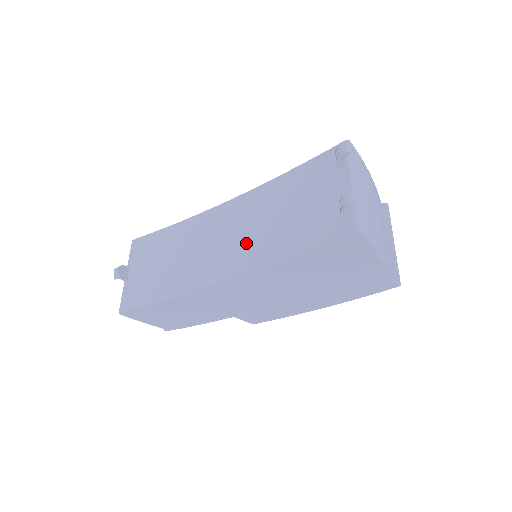
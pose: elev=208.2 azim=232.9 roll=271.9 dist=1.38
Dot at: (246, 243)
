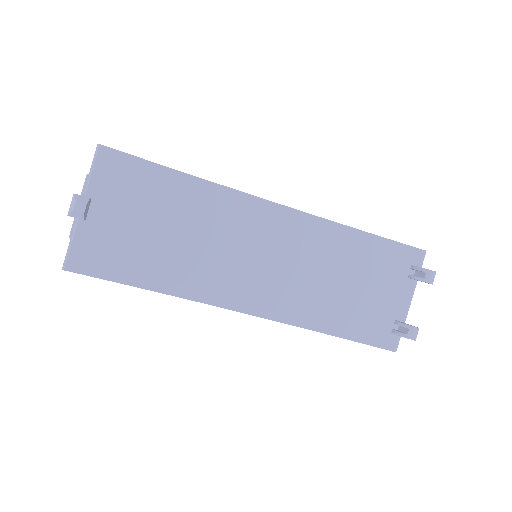
Dot at: (289, 284)
